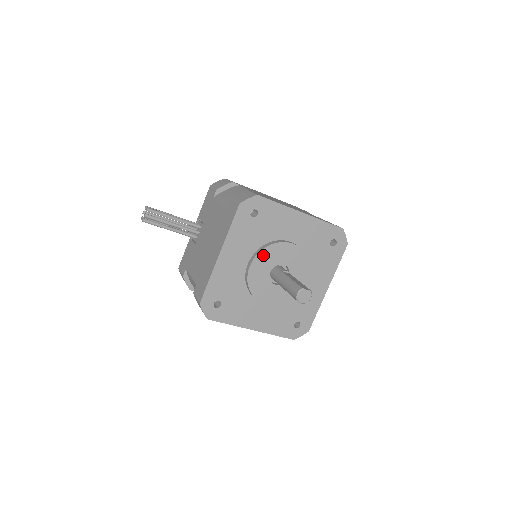
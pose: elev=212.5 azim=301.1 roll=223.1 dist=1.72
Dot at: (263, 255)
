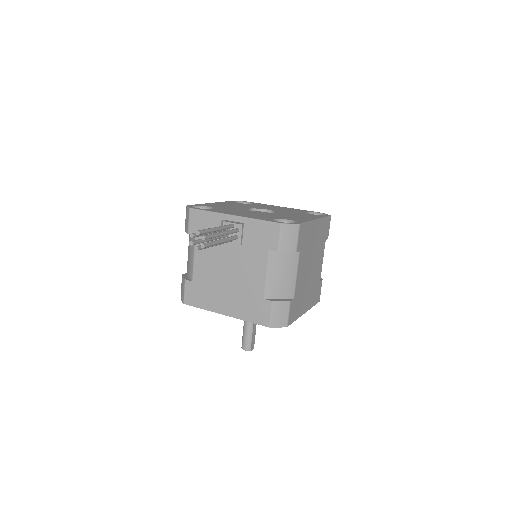
Dot at: occluded
